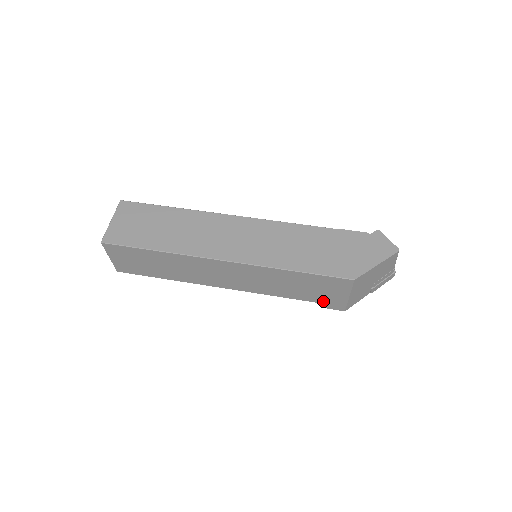
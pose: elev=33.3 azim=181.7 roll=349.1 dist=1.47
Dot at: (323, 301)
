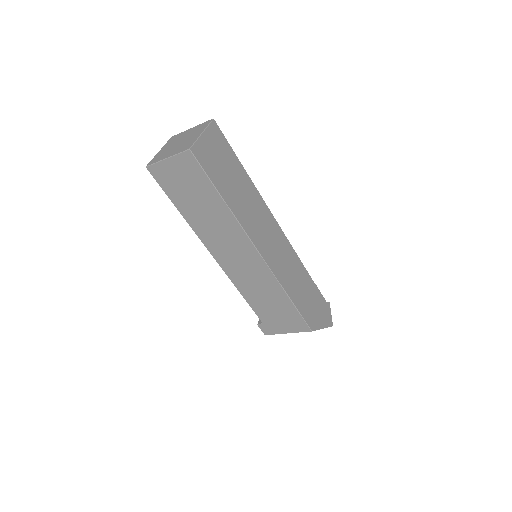
Dot at: (266, 321)
